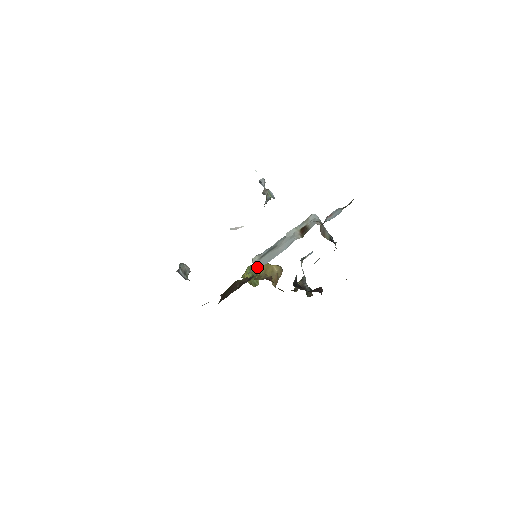
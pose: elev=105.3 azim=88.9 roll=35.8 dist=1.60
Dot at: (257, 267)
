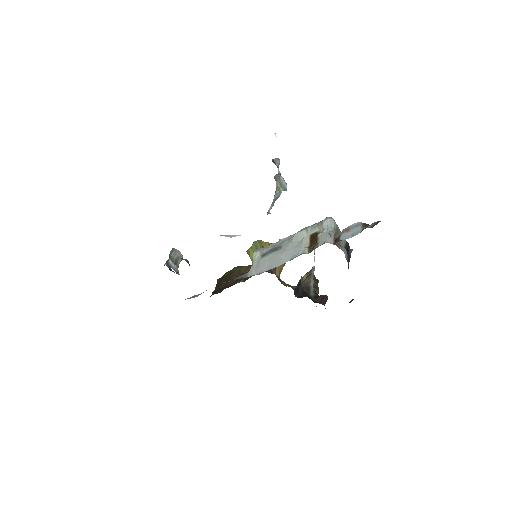
Dot at: (254, 272)
